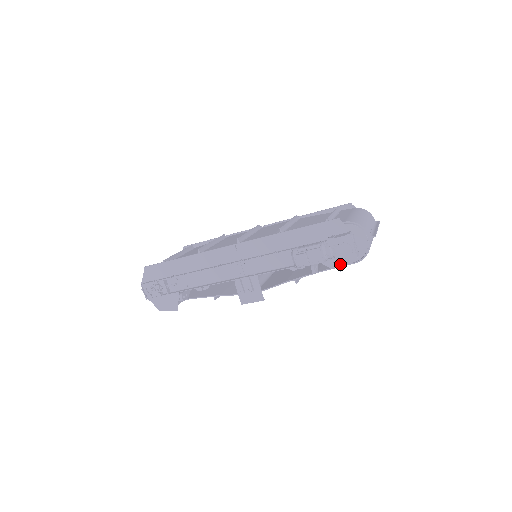
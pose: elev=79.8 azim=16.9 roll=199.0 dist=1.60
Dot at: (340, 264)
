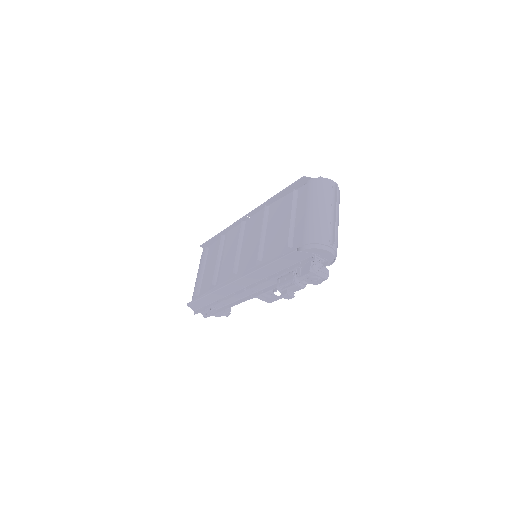
Dot at: occluded
